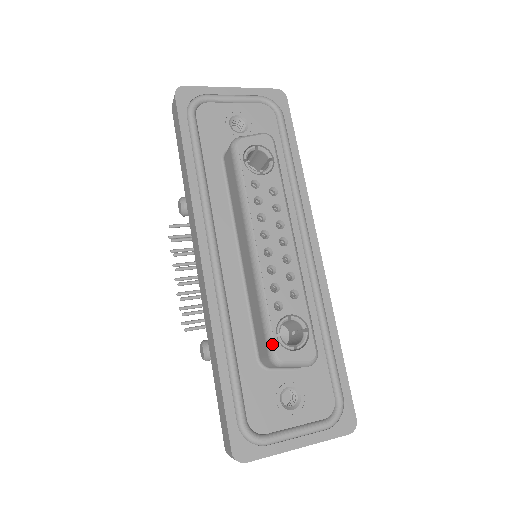
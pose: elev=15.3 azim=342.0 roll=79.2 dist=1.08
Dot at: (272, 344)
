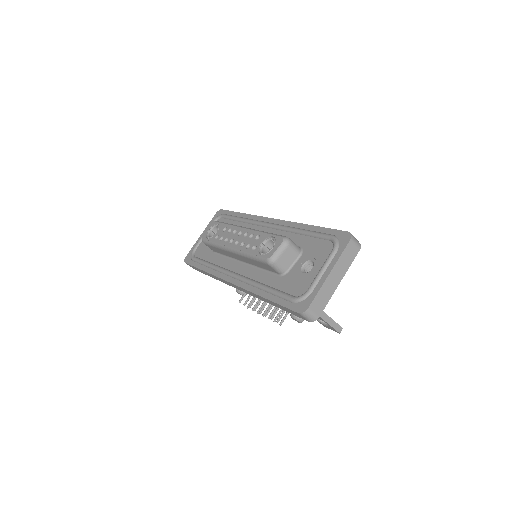
Dot at: (262, 259)
